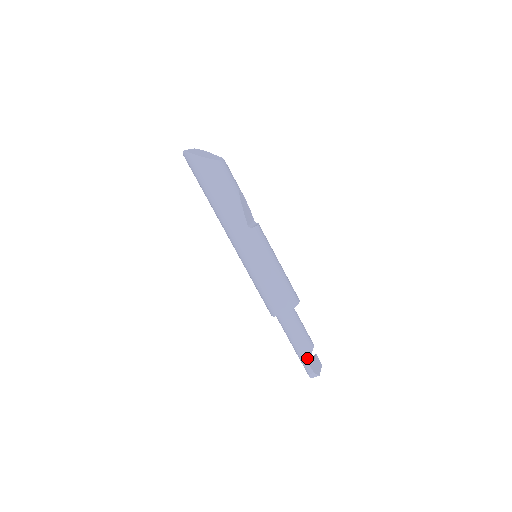
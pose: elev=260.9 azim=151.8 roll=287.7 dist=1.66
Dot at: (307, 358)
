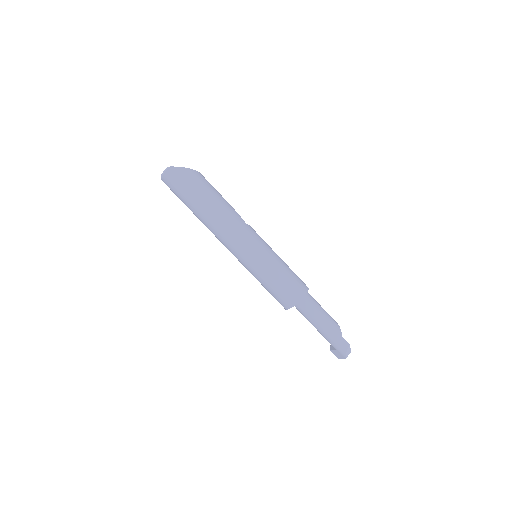
Dot at: (339, 332)
